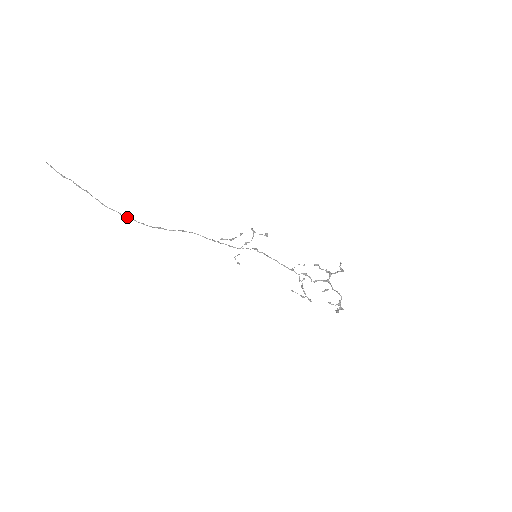
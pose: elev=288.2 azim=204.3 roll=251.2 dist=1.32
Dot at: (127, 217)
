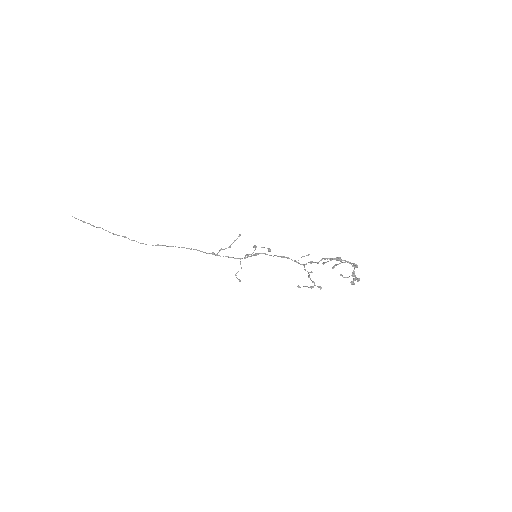
Dot at: (131, 240)
